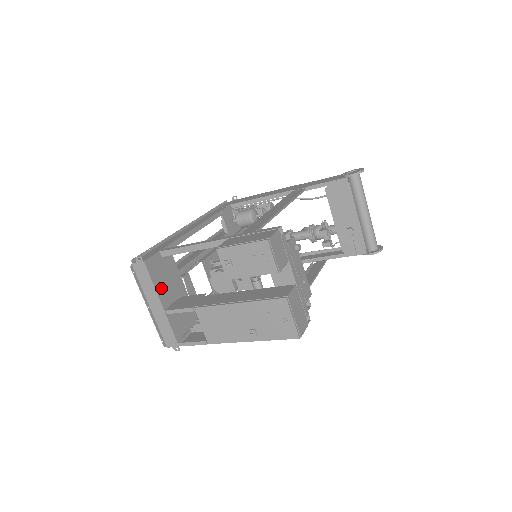
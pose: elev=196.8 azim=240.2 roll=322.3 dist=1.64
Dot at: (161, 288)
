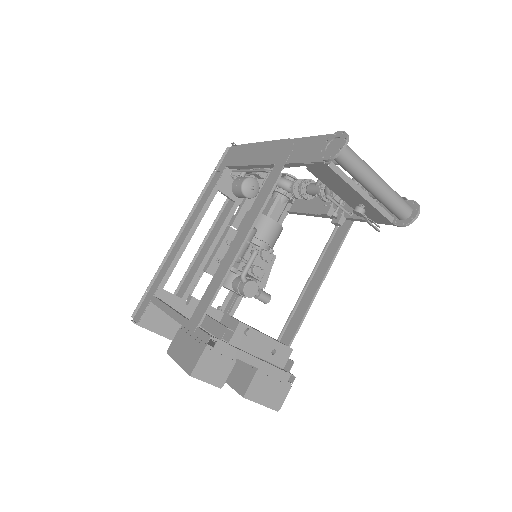
Dot at: (168, 329)
